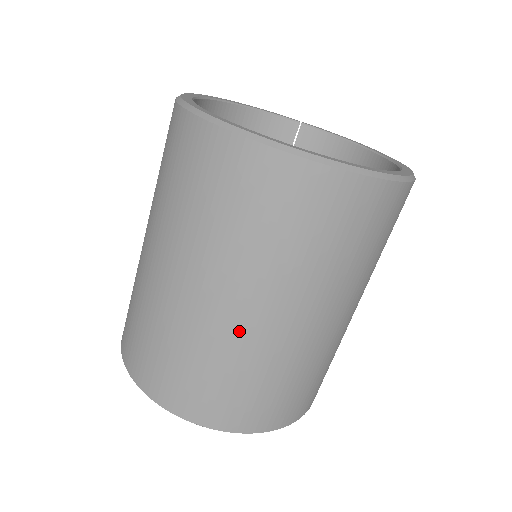
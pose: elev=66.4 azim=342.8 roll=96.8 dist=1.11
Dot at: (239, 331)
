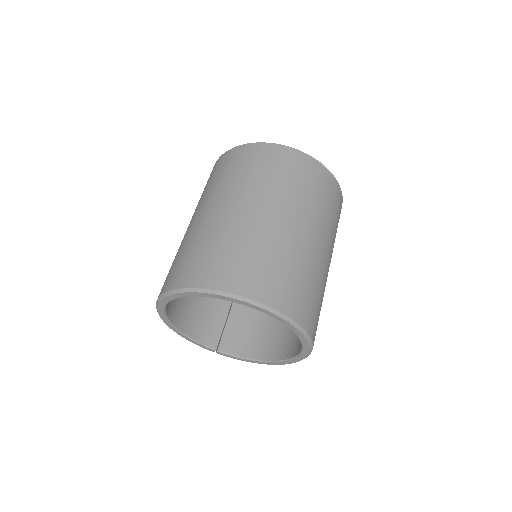
Dot at: (283, 232)
